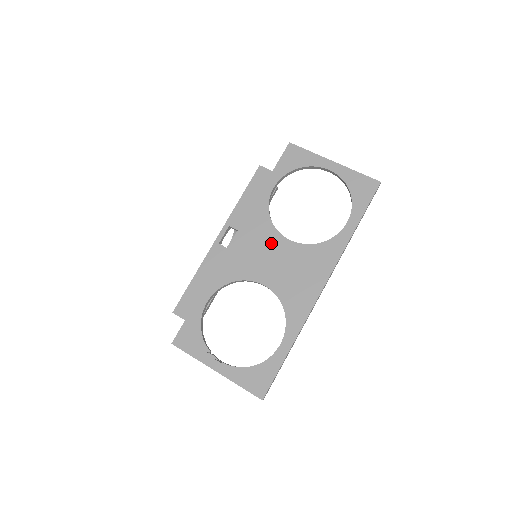
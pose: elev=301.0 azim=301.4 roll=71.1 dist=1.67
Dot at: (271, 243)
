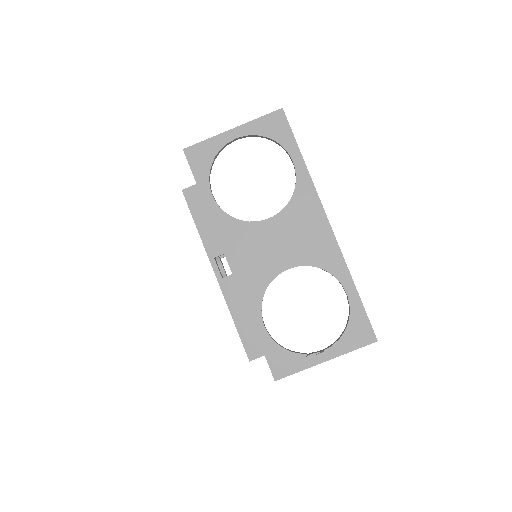
Dot at: (259, 235)
